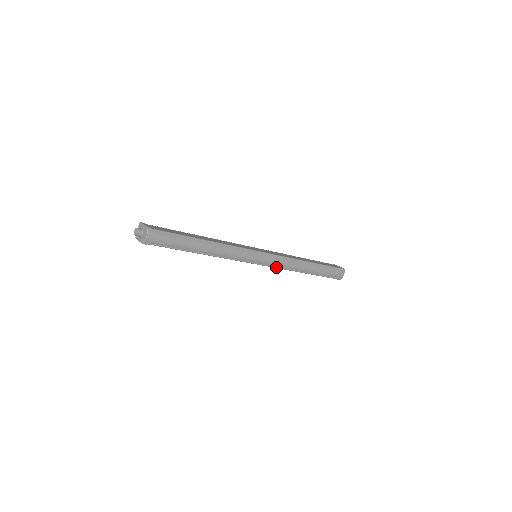
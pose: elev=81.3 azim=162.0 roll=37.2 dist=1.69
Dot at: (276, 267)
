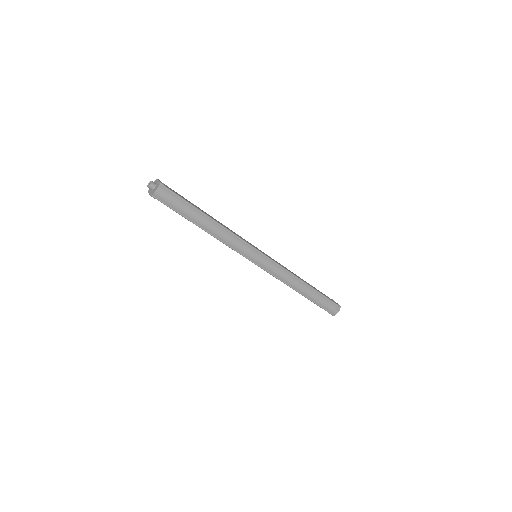
Dot at: (272, 274)
